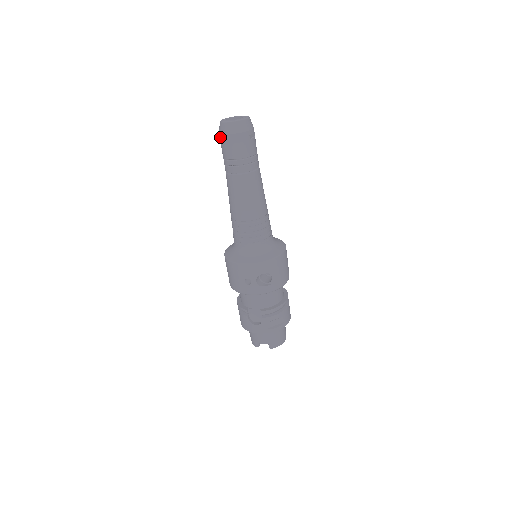
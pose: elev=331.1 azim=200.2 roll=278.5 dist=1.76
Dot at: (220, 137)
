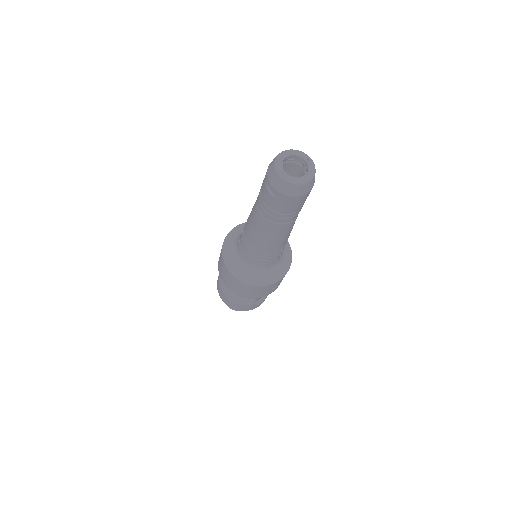
Dot at: (286, 198)
